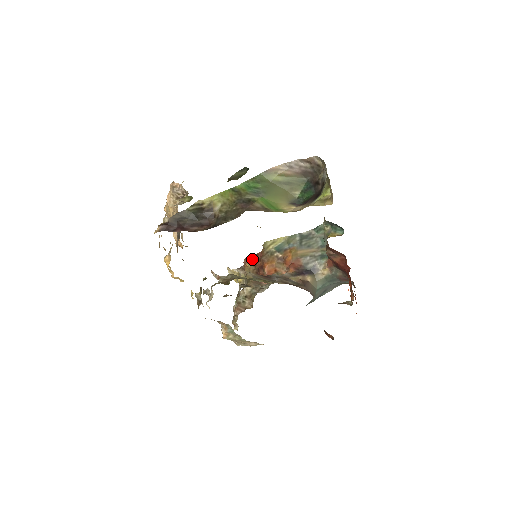
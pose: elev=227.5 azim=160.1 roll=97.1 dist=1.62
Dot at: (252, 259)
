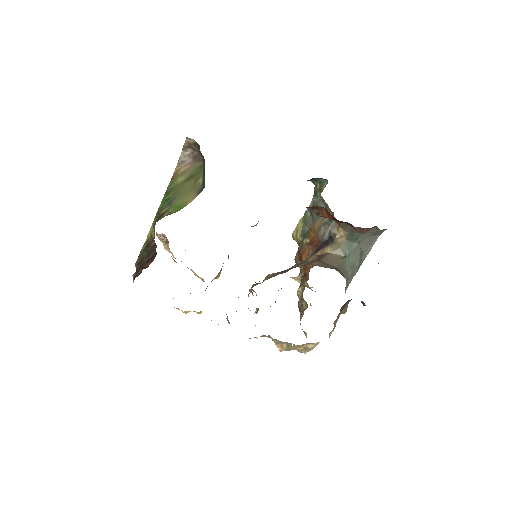
Dot at: (297, 258)
